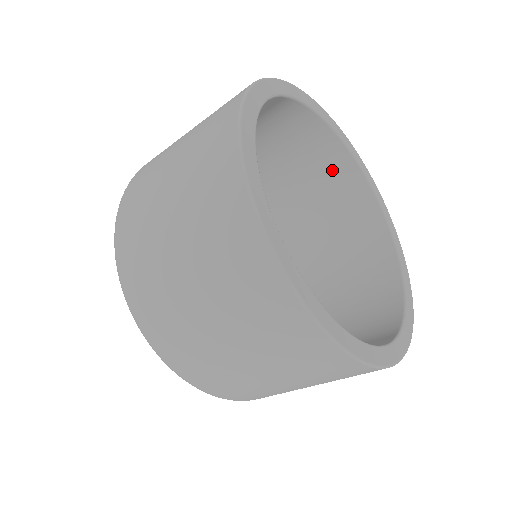
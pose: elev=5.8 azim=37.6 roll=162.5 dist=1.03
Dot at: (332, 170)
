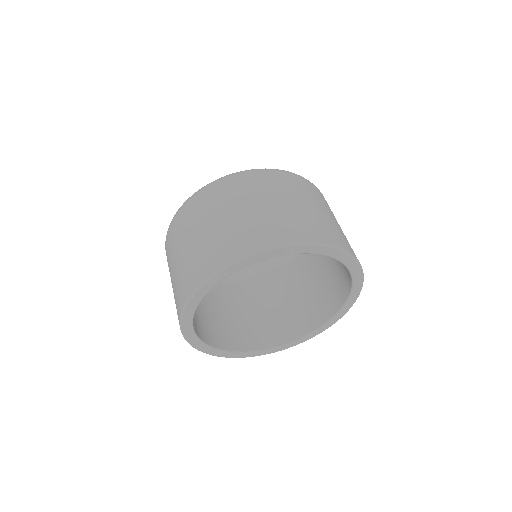
Dot at: occluded
